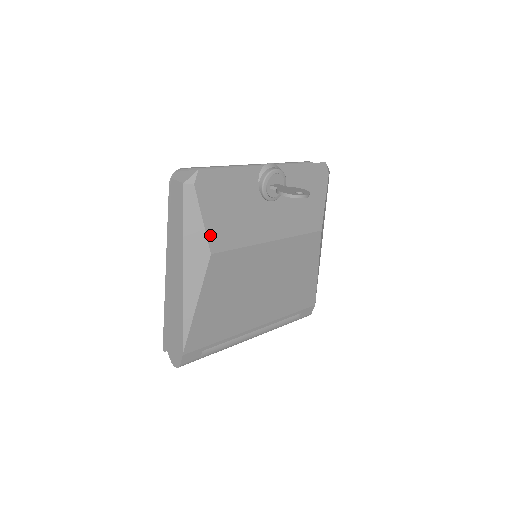
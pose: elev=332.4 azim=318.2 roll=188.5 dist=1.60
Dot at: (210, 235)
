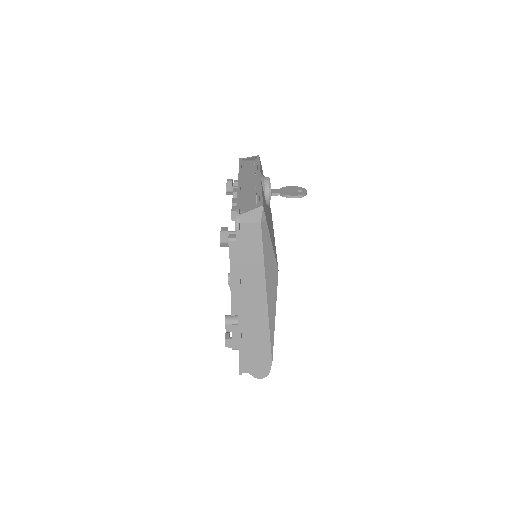
Dot at: (275, 256)
